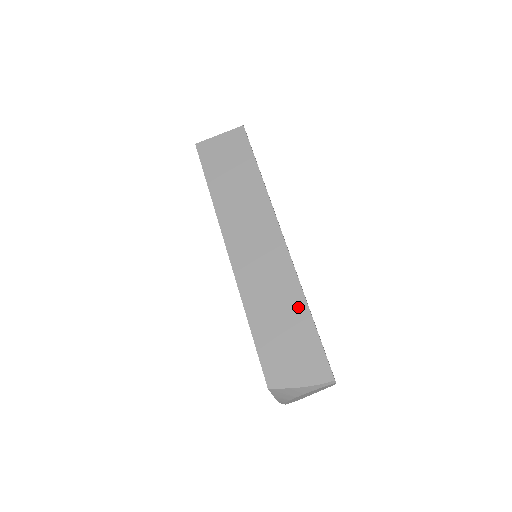
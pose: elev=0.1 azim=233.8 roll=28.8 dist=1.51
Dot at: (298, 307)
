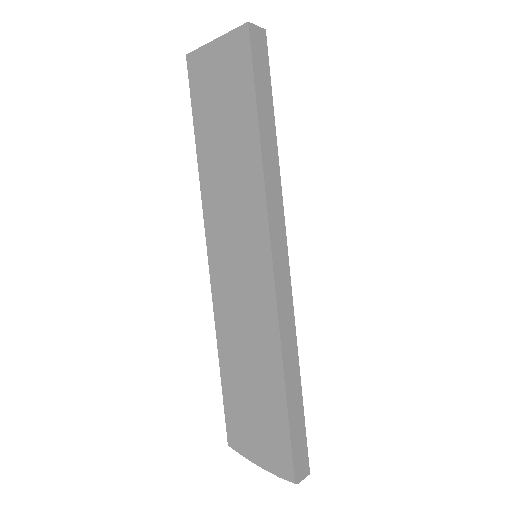
Dot at: (272, 371)
